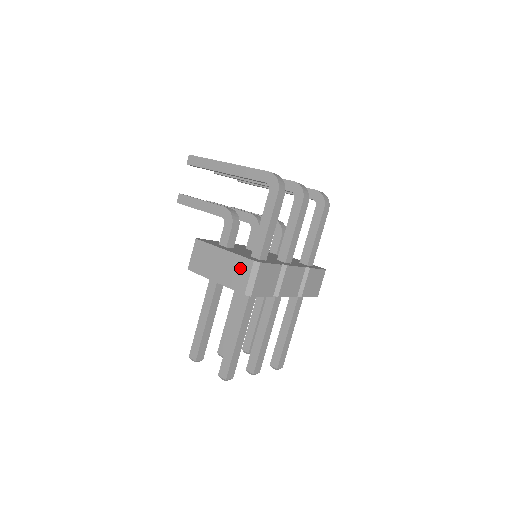
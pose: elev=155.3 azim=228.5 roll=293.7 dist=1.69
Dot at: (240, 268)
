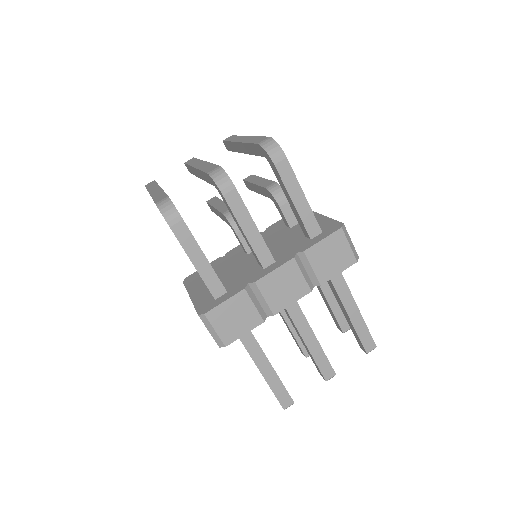
Dot at: occluded
